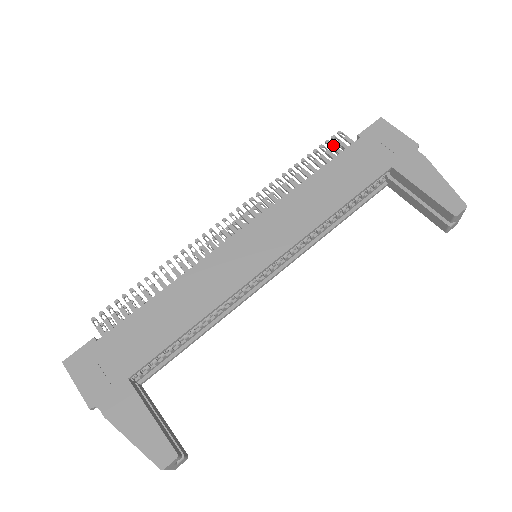
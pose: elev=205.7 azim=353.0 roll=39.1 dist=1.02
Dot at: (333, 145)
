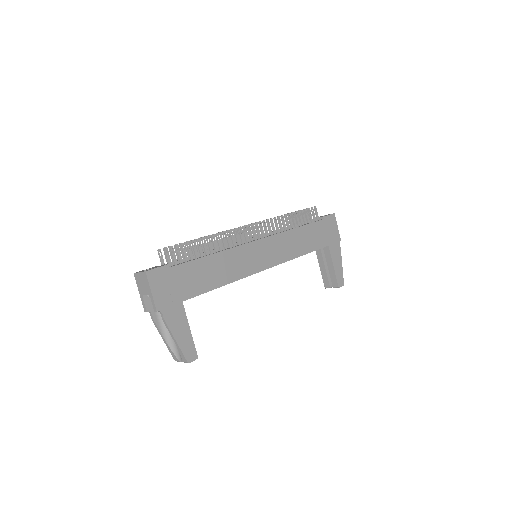
Dot at: occluded
